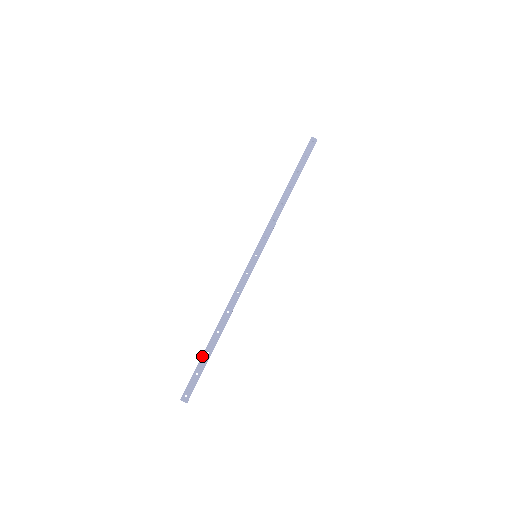
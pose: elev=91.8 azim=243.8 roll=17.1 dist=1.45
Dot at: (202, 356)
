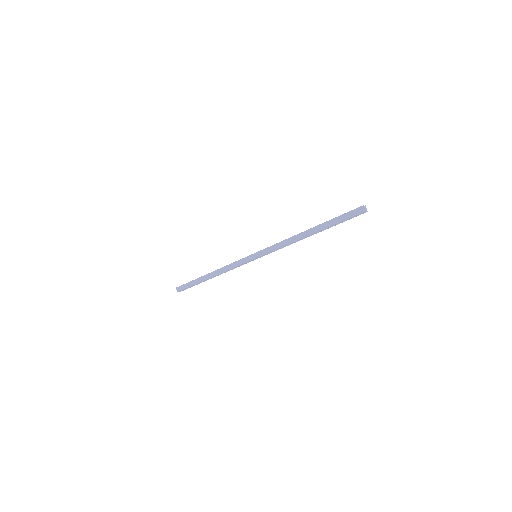
Dot at: (195, 279)
